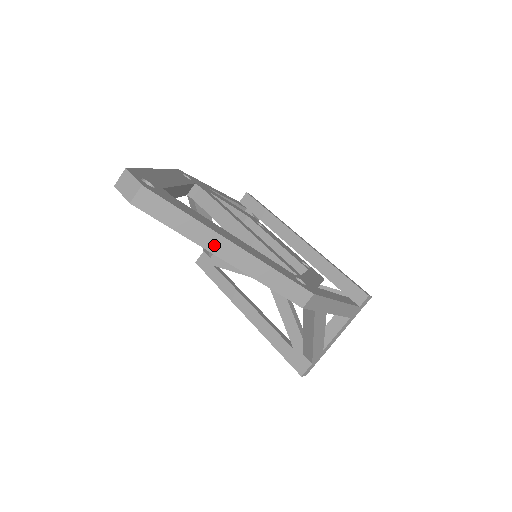
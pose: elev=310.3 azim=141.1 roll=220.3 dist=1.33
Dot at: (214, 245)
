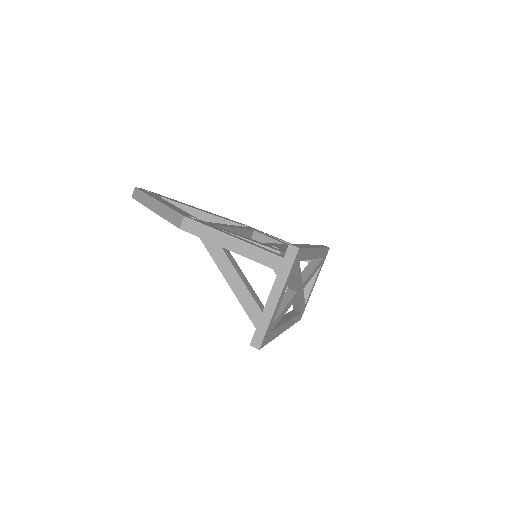
Dot at: (150, 204)
